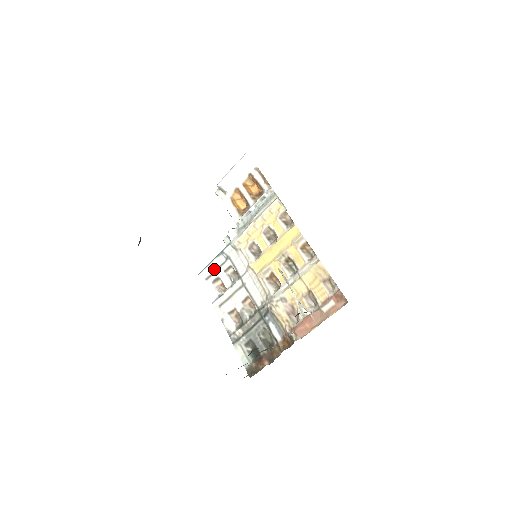
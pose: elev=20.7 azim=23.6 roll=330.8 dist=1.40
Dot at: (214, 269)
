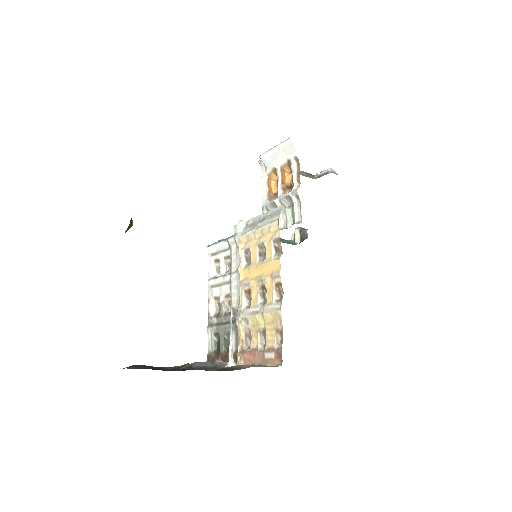
Dot at: (219, 250)
